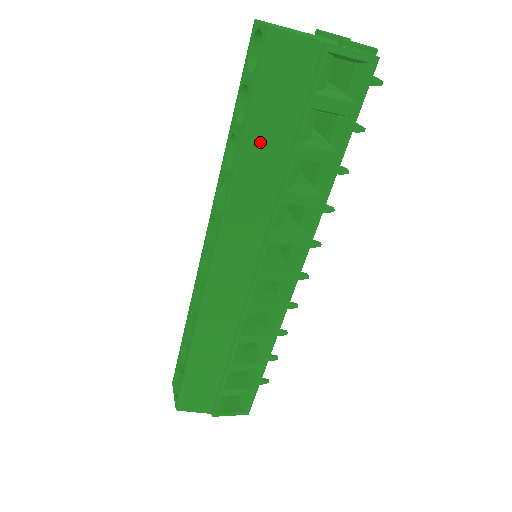
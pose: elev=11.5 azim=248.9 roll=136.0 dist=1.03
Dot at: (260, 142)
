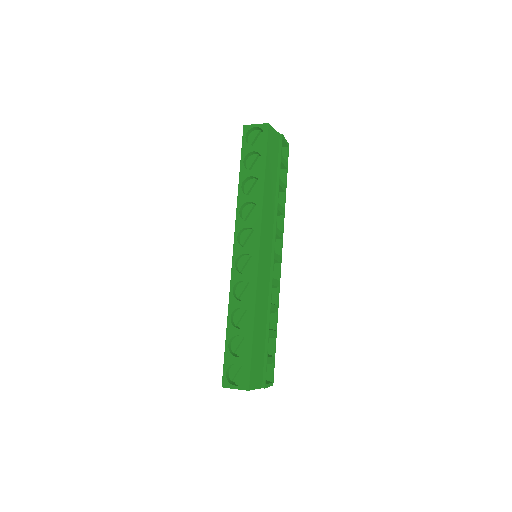
Dot at: (269, 176)
